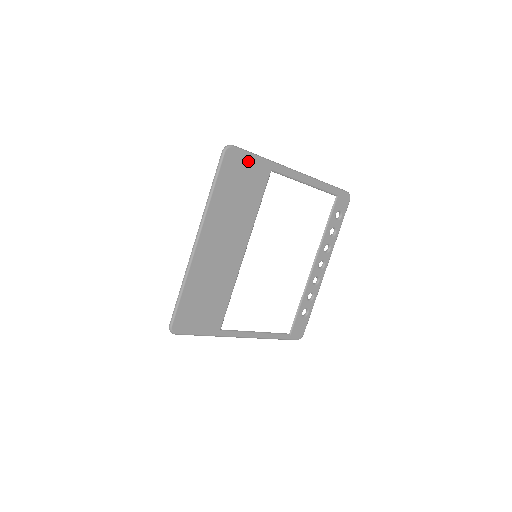
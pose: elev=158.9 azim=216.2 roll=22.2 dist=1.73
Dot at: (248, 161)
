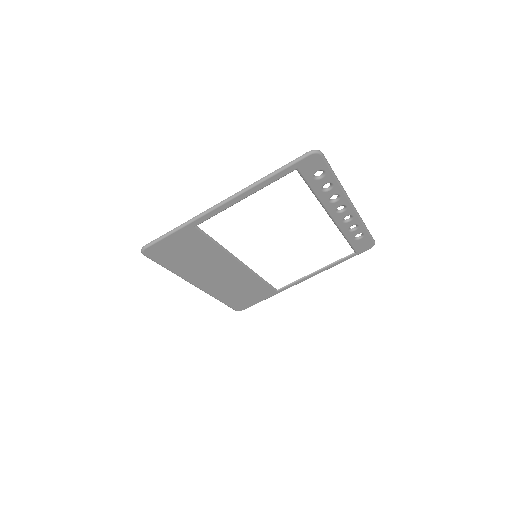
Dot at: (168, 242)
